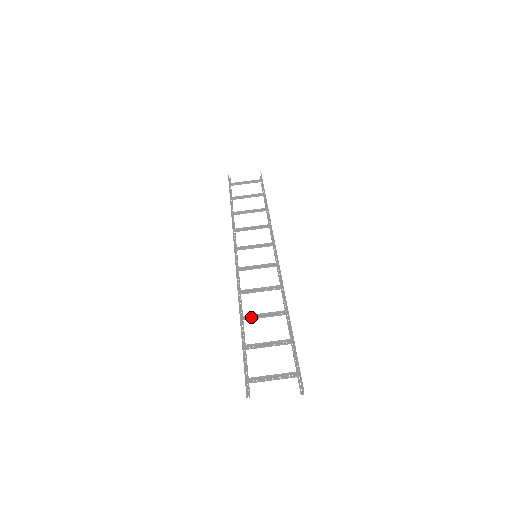
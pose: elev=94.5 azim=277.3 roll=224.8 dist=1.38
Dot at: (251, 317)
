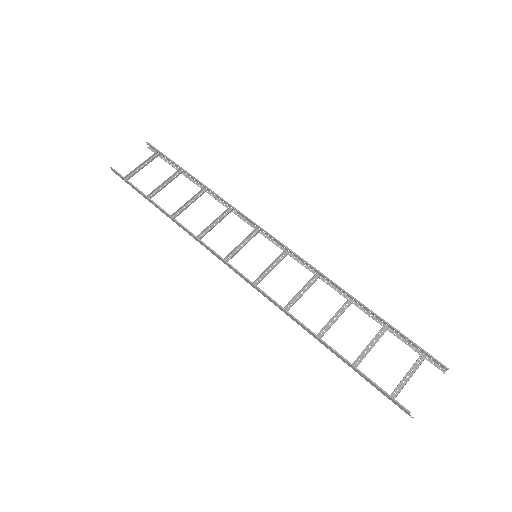
Dot at: (324, 330)
